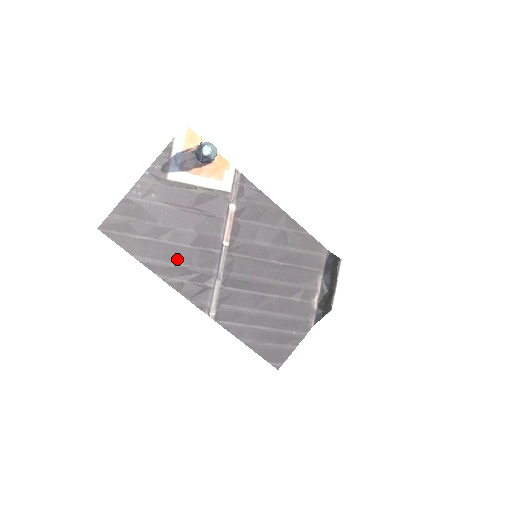
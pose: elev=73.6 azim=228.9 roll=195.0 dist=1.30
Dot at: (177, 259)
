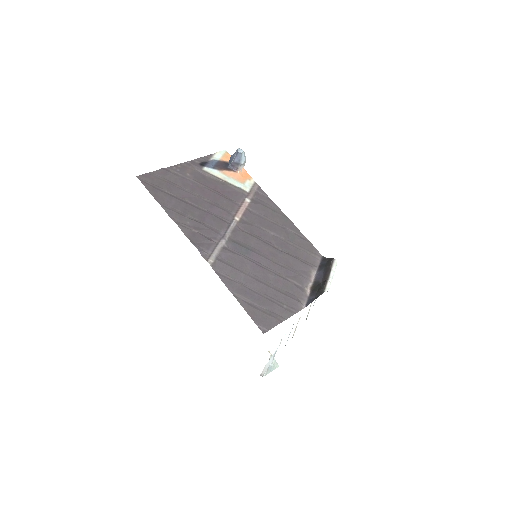
Dot at: (193, 214)
